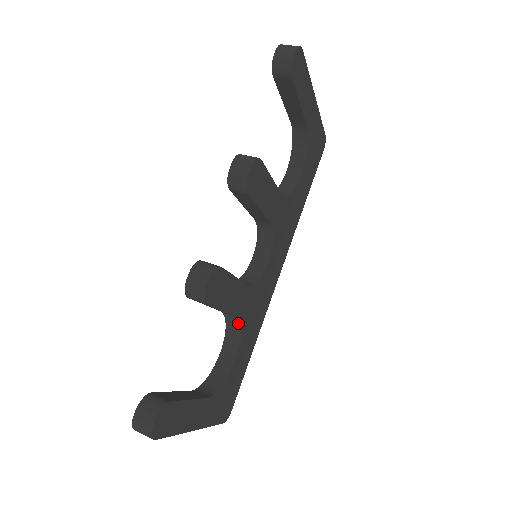
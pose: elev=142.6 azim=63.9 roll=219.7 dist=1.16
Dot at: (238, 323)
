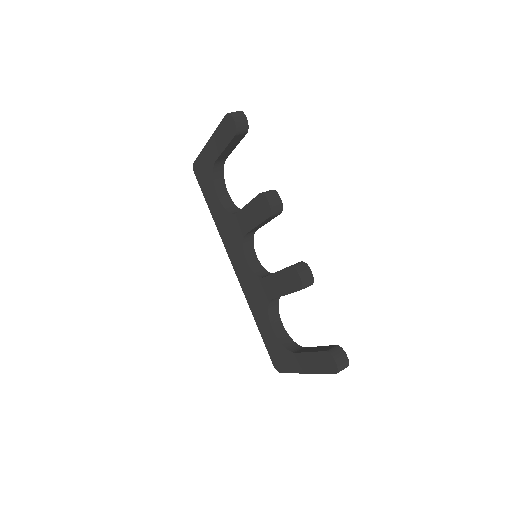
Dot at: (278, 300)
